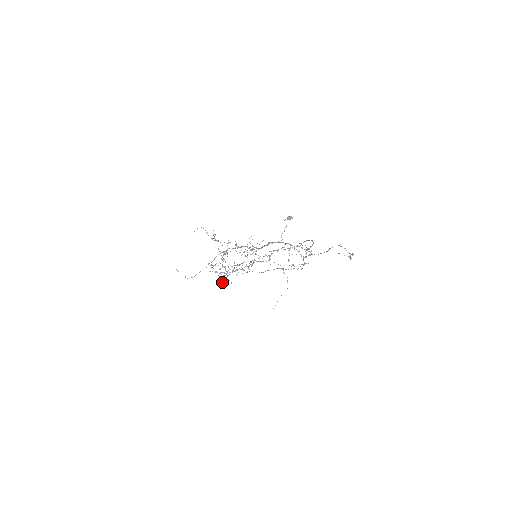
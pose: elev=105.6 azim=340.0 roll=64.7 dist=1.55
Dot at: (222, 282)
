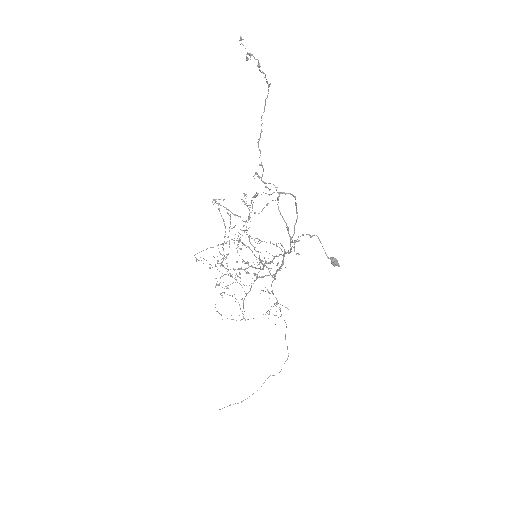
Dot at: occluded
